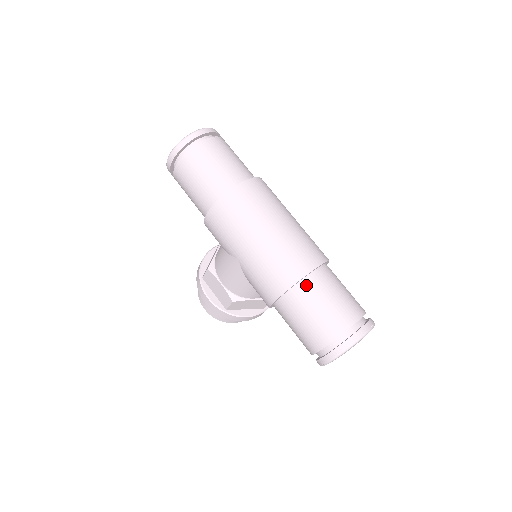
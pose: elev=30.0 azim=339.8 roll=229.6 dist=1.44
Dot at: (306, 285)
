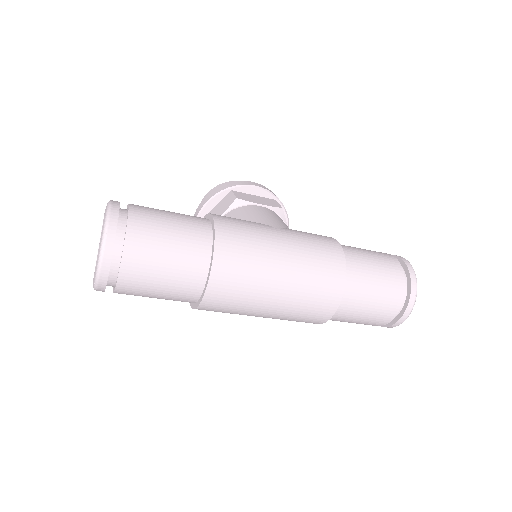
Dot at: (336, 315)
